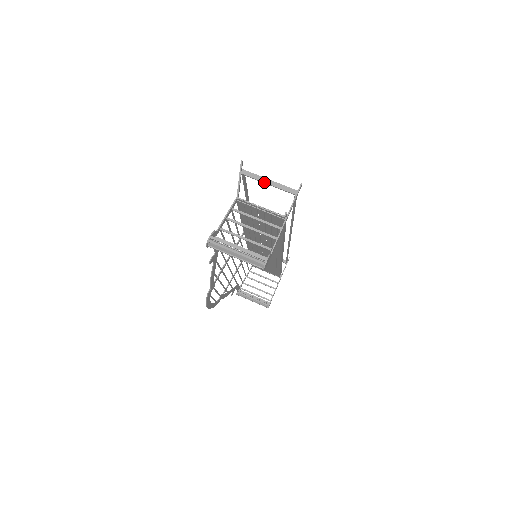
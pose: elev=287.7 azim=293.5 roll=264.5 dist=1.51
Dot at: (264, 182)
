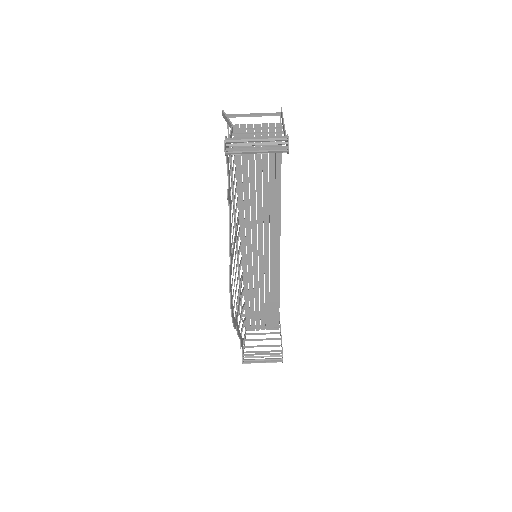
Dot at: (249, 115)
